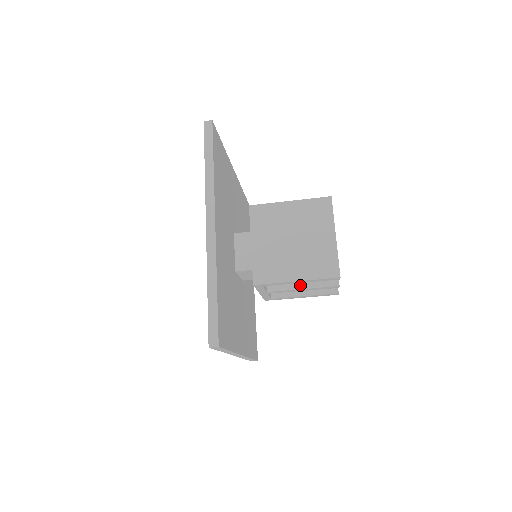
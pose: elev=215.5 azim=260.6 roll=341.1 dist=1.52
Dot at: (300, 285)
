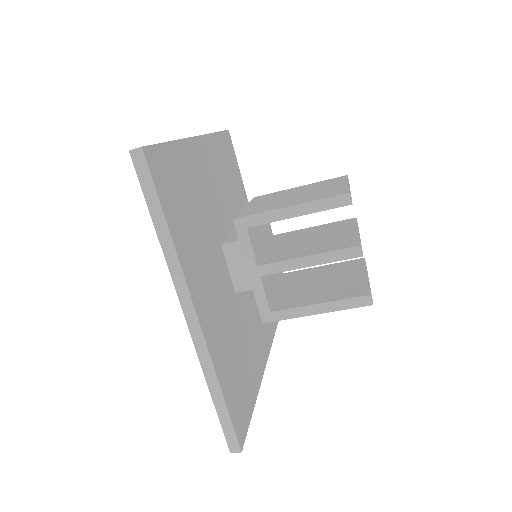
Dot at: (305, 254)
